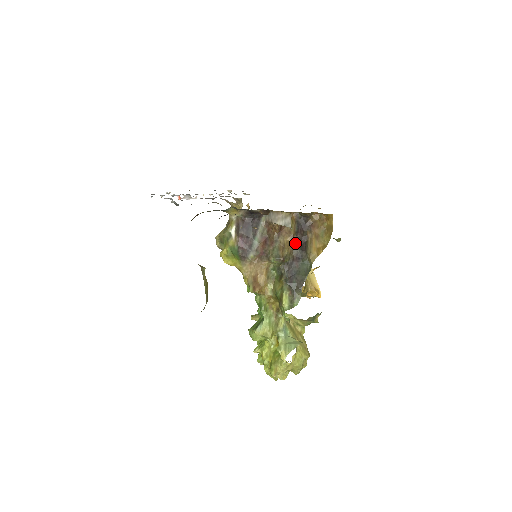
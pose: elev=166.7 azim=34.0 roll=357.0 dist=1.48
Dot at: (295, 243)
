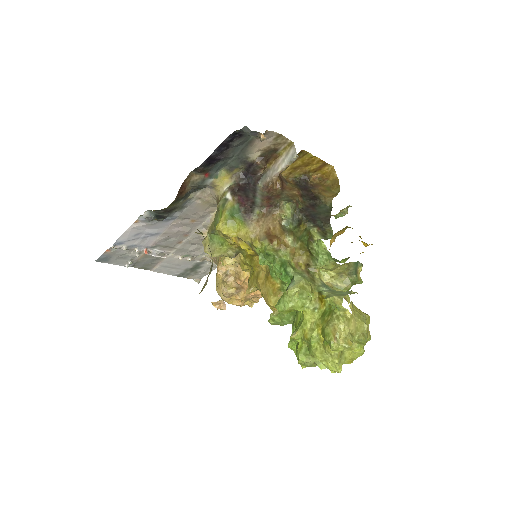
Dot at: (303, 196)
